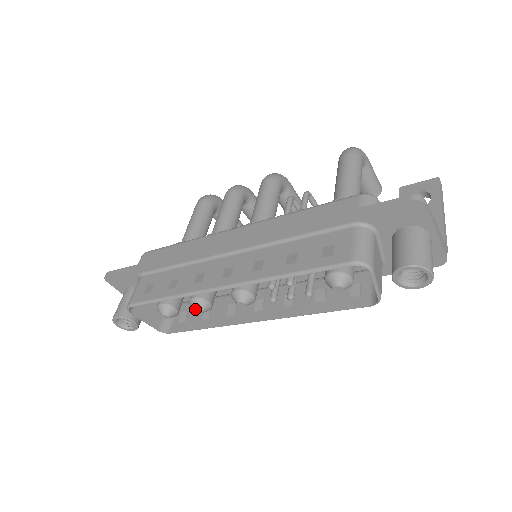
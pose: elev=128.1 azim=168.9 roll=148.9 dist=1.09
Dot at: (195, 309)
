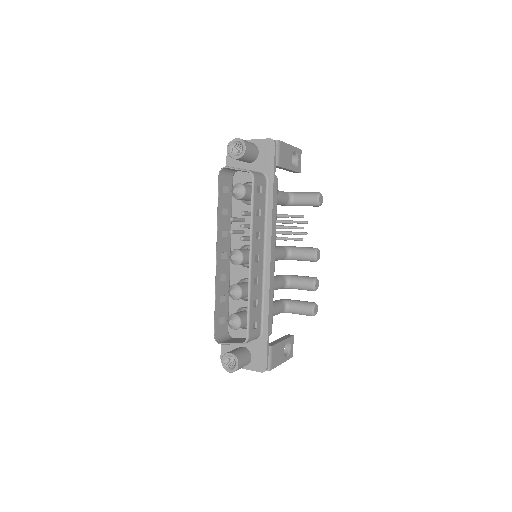
Dot at: (230, 293)
